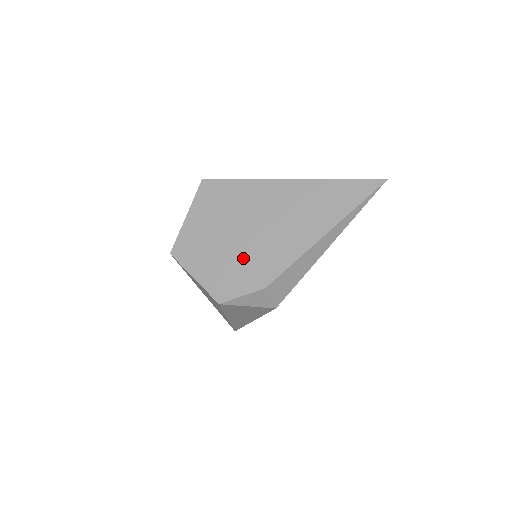
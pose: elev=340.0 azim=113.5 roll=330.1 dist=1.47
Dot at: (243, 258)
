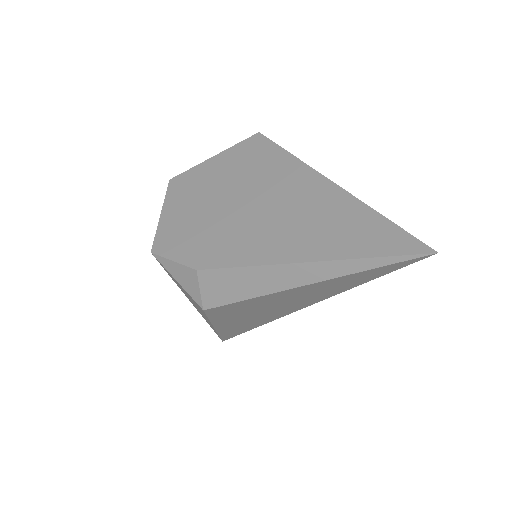
Dot at: (211, 226)
